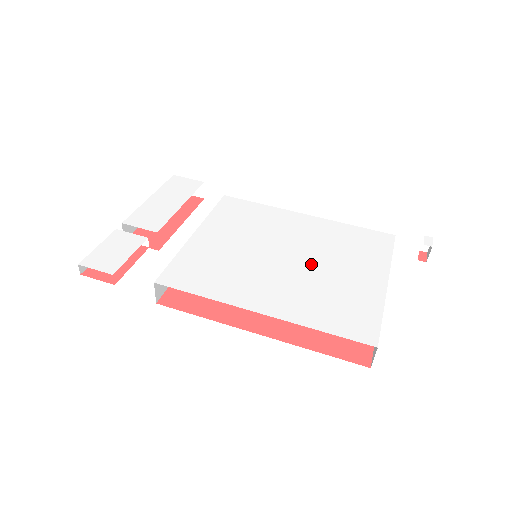
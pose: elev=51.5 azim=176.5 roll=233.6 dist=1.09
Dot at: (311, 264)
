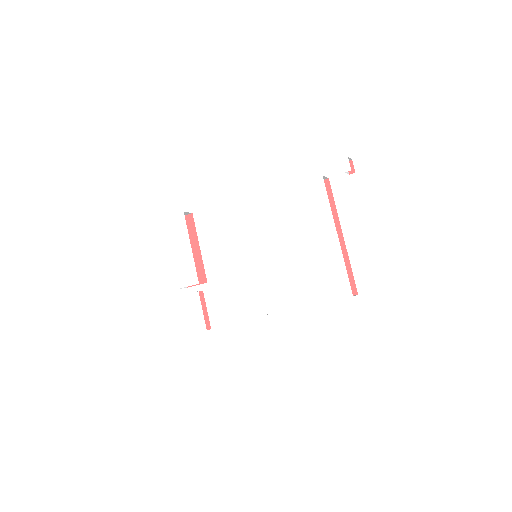
Dot at: (288, 250)
